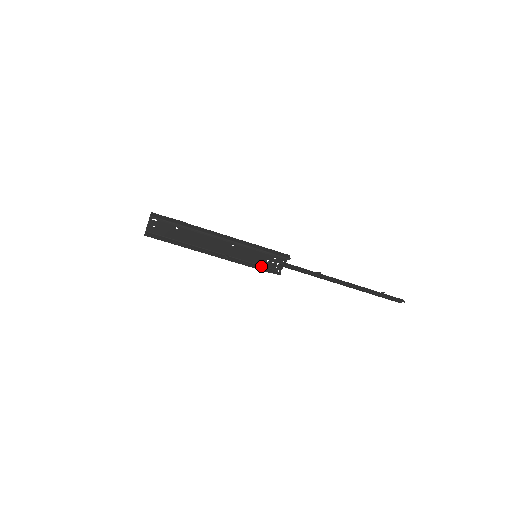
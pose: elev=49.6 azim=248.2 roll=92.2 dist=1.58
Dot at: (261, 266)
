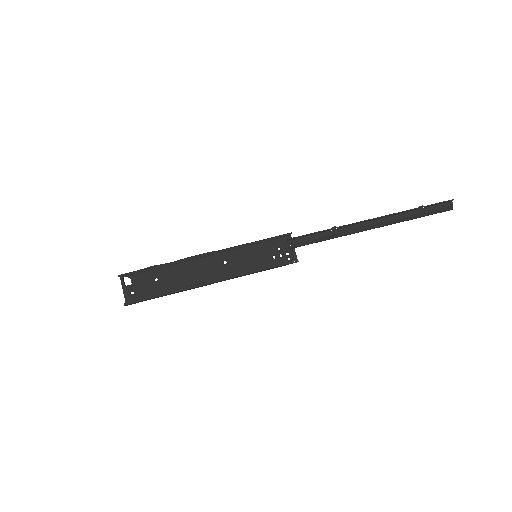
Dot at: (272, 268)
